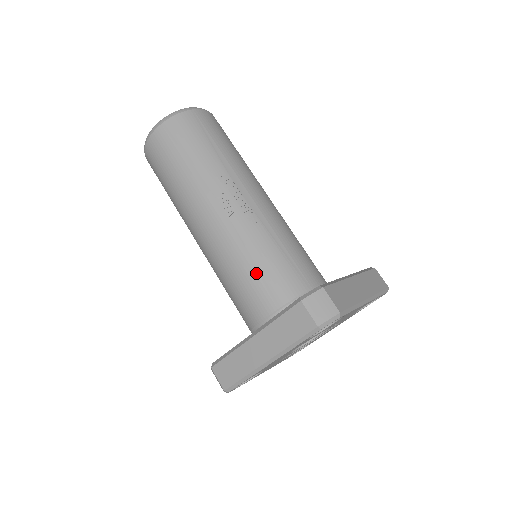
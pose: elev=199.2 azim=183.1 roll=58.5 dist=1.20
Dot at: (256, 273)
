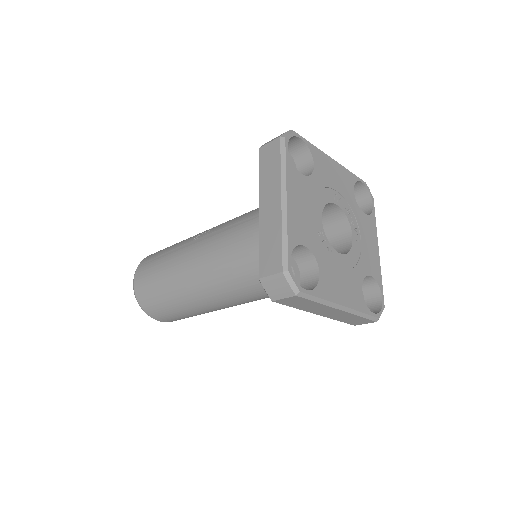
Dot at: (245, 222)
